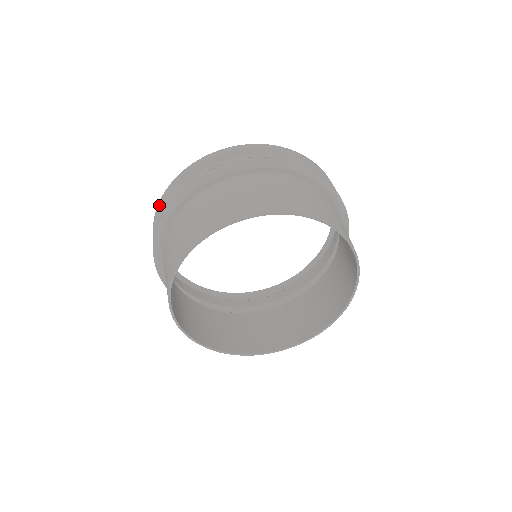
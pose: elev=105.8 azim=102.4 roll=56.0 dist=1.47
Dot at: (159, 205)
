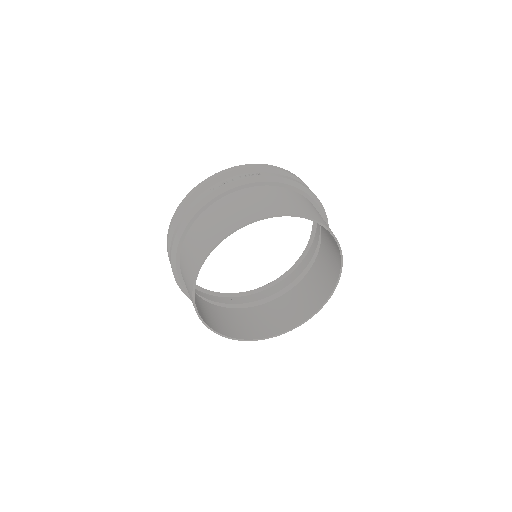
Dot at: (171, 224)
